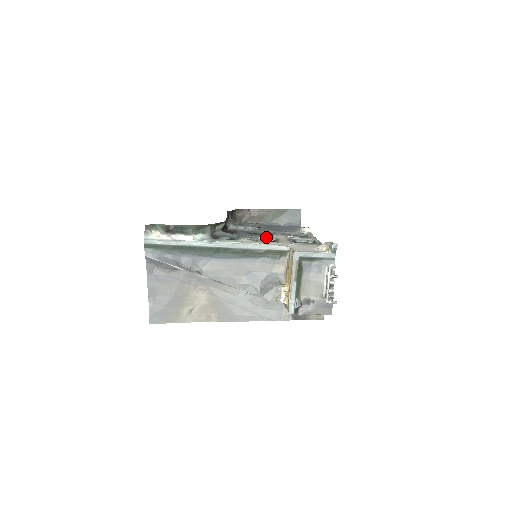
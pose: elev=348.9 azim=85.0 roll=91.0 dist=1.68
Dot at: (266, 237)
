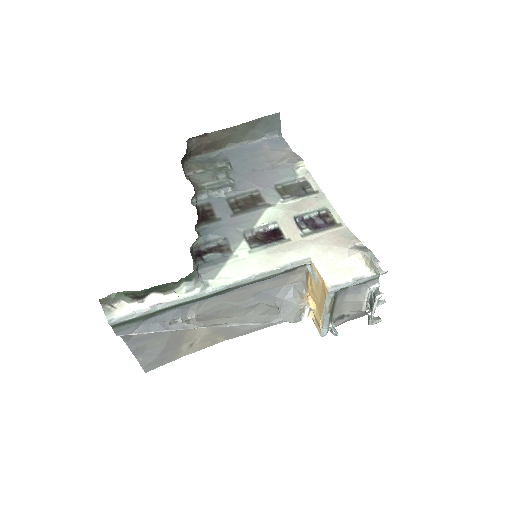
Dot at: (263, 224)
